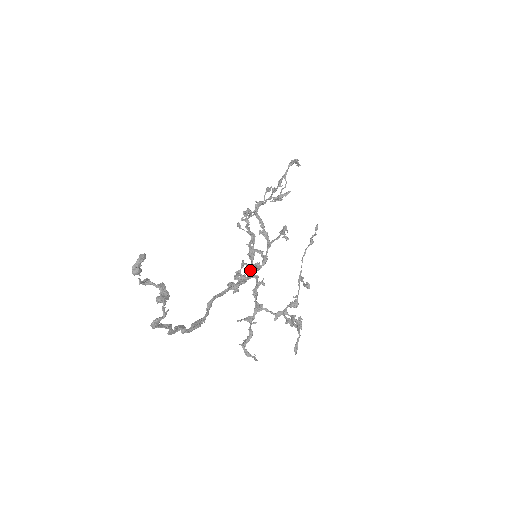
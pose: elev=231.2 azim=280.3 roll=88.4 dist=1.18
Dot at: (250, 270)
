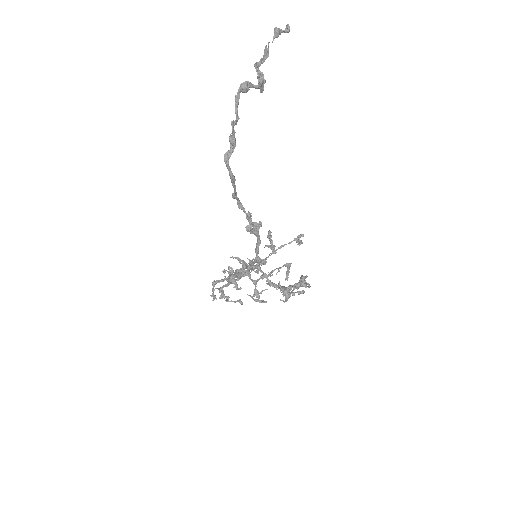
Dot at: occluded
